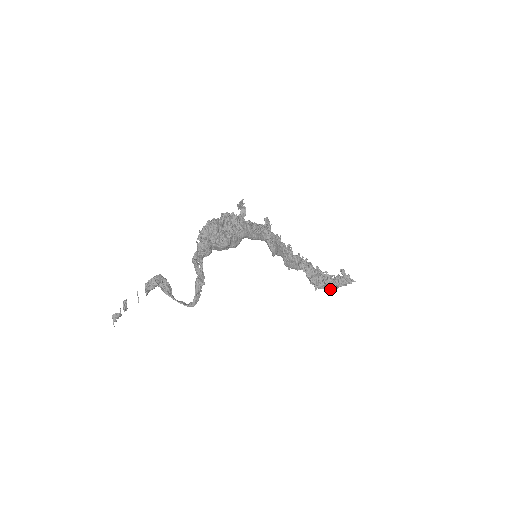
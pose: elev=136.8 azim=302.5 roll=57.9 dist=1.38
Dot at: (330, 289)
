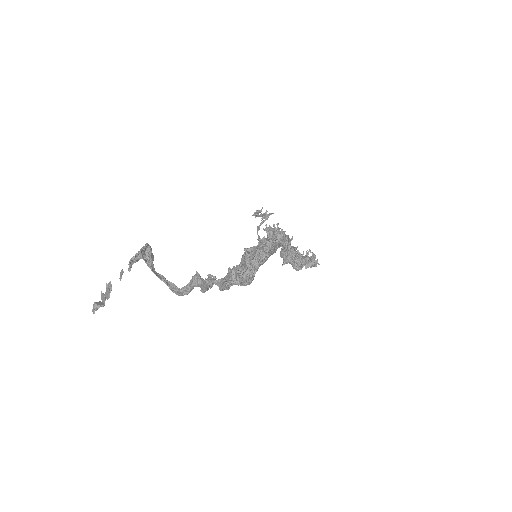
Dot at: (296, 268)
